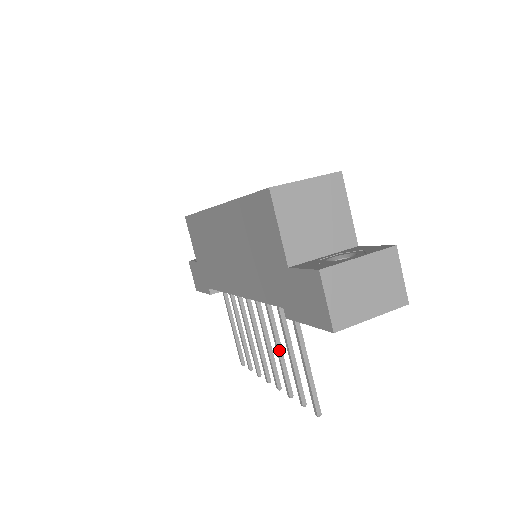
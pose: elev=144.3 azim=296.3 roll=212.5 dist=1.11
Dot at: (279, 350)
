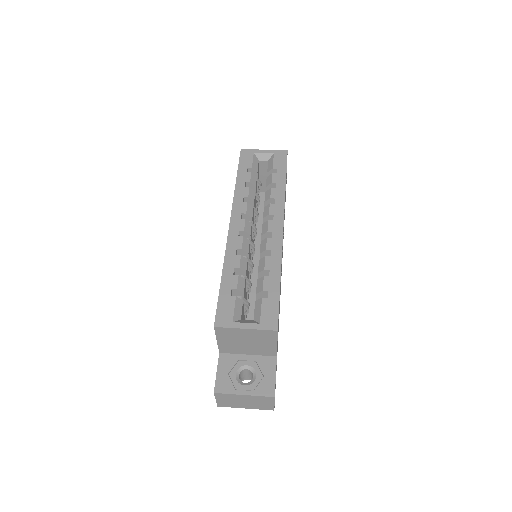
Dot at: occluded
